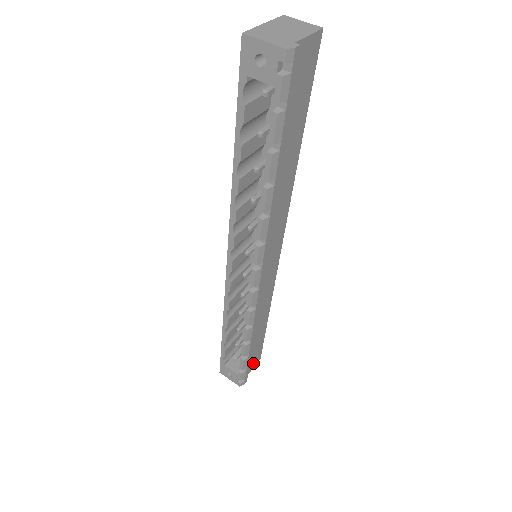
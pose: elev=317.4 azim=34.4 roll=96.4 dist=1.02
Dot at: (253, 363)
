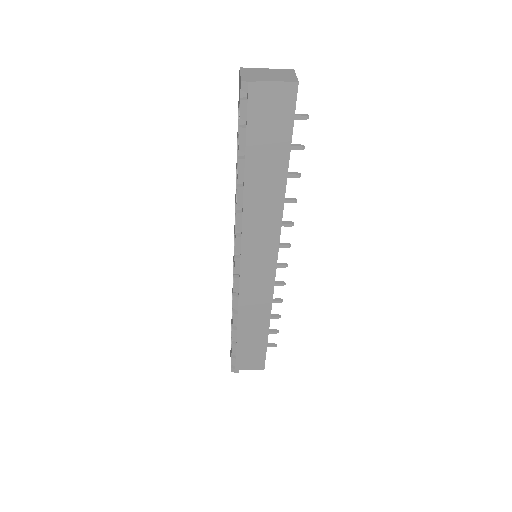
Dot at: (252, 364)
